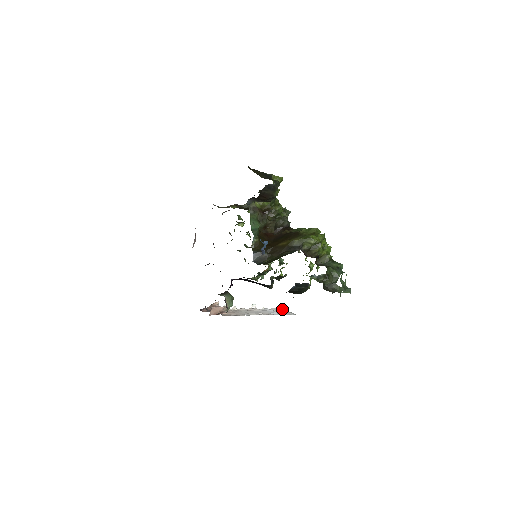
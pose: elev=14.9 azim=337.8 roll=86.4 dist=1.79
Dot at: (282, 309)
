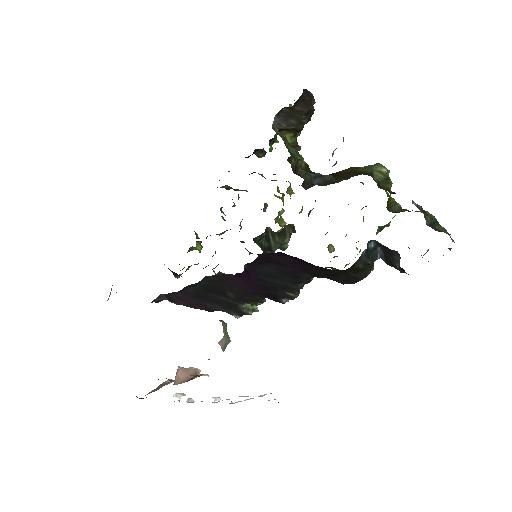
Dot at: occluded
